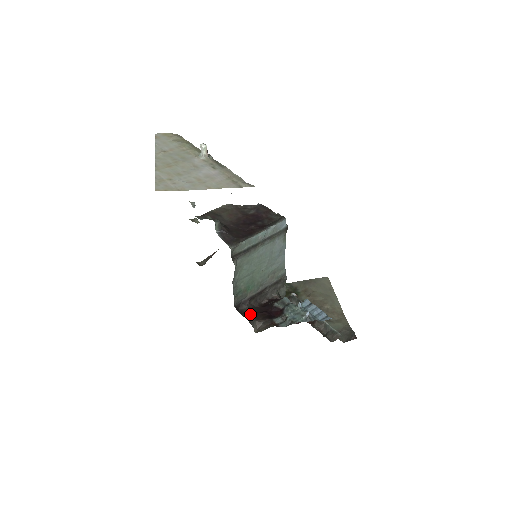
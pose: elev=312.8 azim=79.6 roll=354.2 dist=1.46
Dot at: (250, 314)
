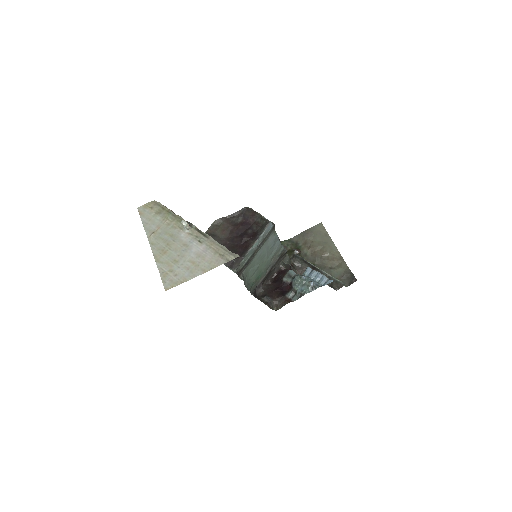
Dot at: (266, 297)
